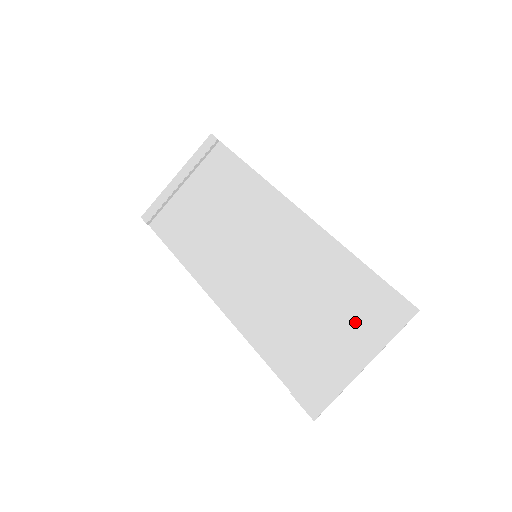
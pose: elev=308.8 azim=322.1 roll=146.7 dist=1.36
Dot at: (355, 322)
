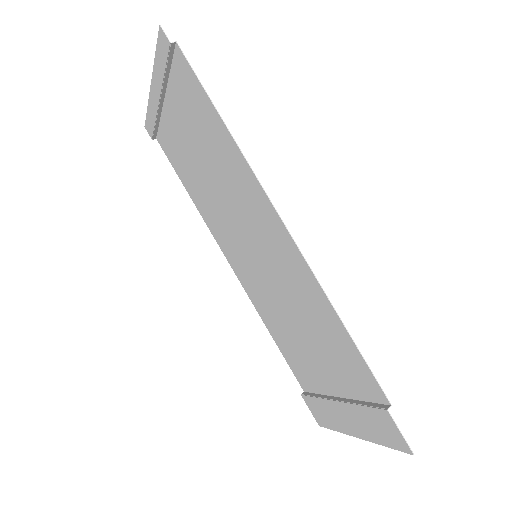
Dot at: (352, 398)
